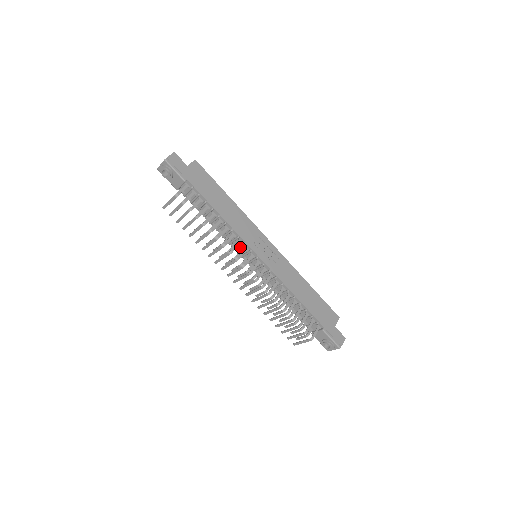
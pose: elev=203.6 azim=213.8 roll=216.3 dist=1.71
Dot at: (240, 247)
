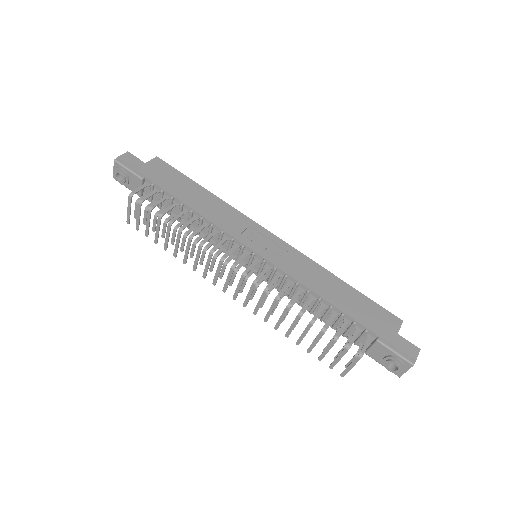
Dot at: (229, 246)
